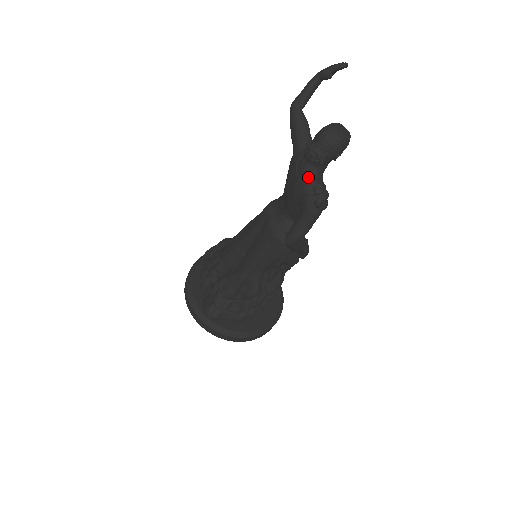
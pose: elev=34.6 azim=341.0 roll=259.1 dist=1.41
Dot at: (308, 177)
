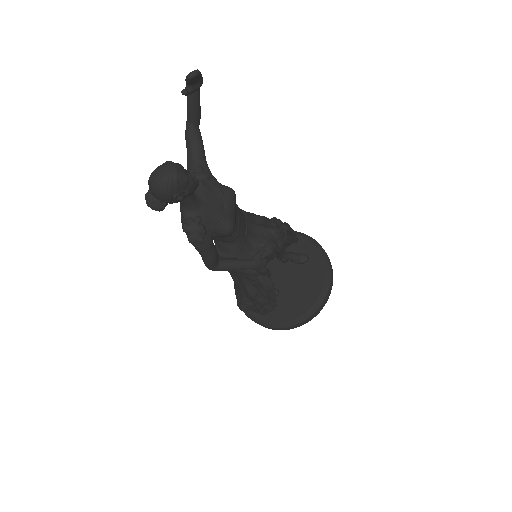
Dot at: (181, 213)
